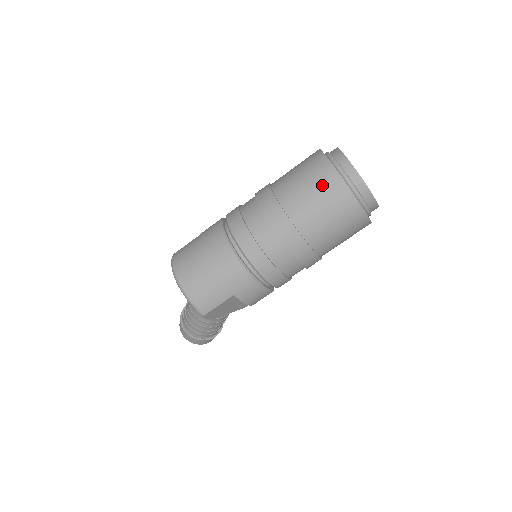
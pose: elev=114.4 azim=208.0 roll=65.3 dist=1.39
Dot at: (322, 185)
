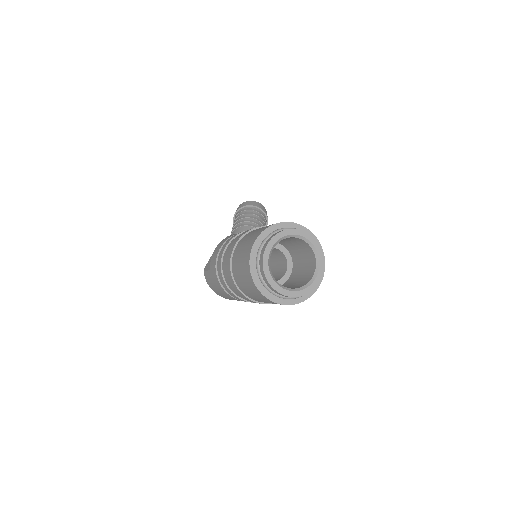
Dot at: (266, 301)
